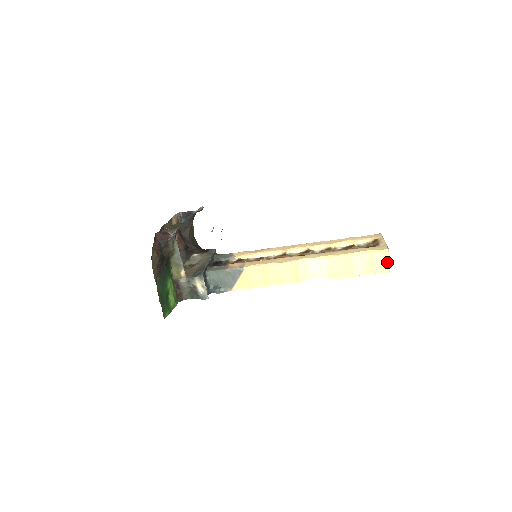
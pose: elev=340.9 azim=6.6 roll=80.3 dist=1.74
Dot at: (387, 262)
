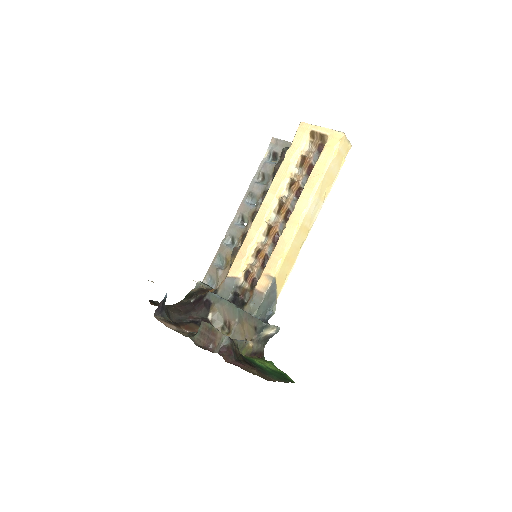
Dot at: (347, 142)
